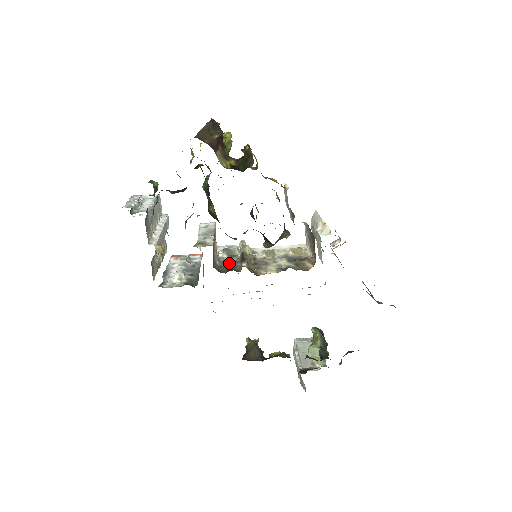
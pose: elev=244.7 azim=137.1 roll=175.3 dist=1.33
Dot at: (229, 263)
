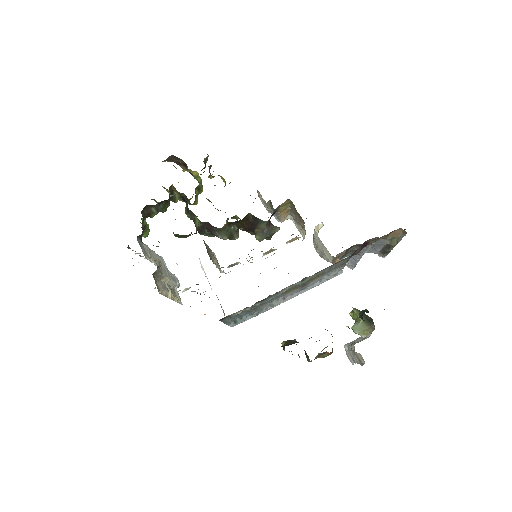
Dot at: occluded
